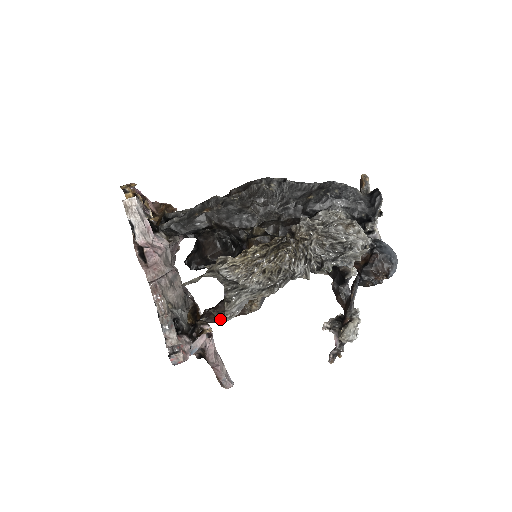
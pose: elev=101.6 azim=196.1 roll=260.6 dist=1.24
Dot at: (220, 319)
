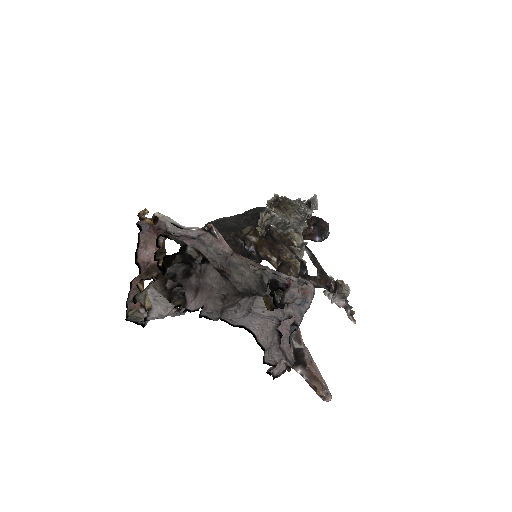
Dot at: occluded
